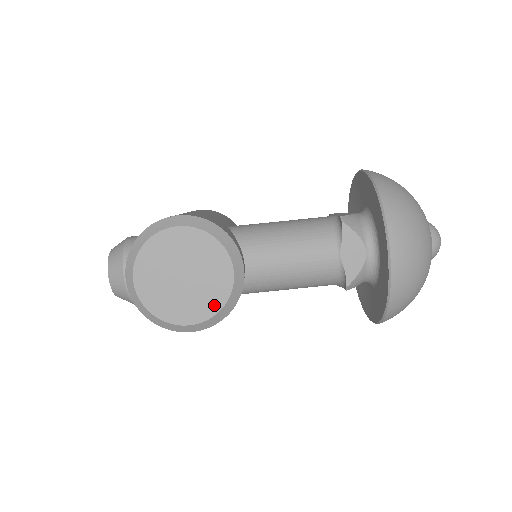
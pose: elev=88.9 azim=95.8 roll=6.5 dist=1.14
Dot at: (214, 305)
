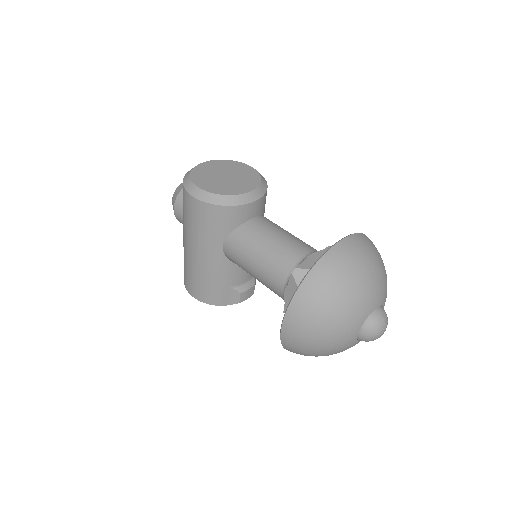
Dot at: (221, 191)
